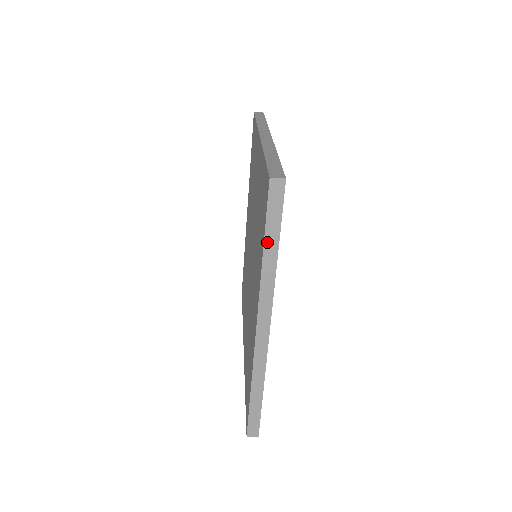
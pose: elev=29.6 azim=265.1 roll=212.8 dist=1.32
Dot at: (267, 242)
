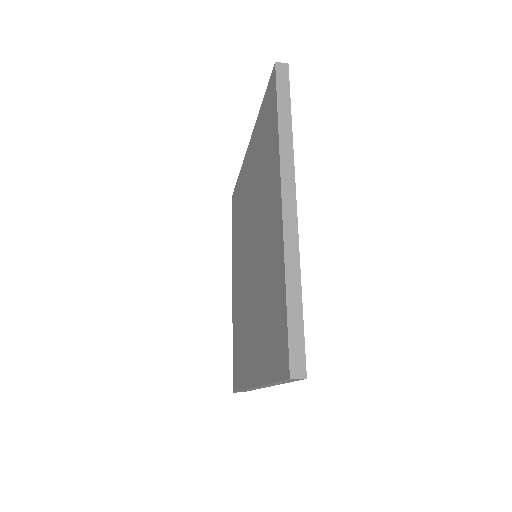
Dot at: (276, 383)
